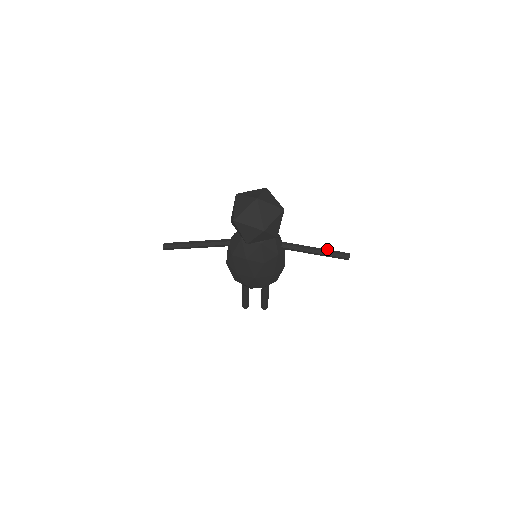
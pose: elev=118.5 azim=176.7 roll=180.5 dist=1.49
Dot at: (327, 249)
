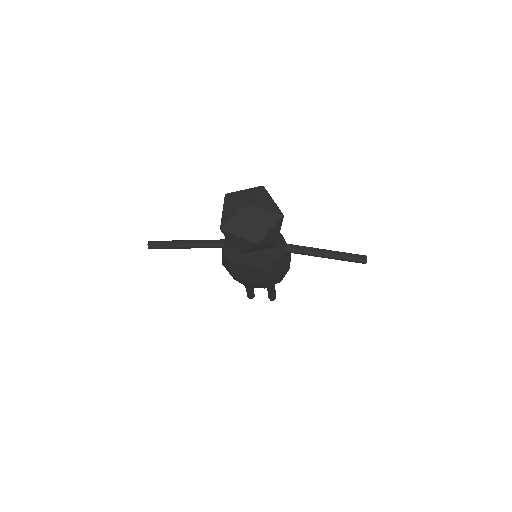
Dot at: occluded
